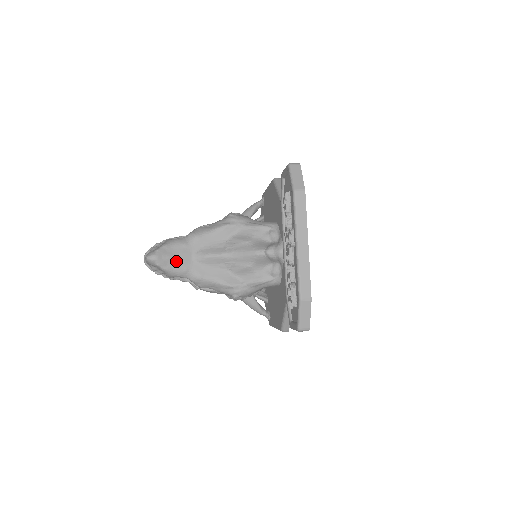
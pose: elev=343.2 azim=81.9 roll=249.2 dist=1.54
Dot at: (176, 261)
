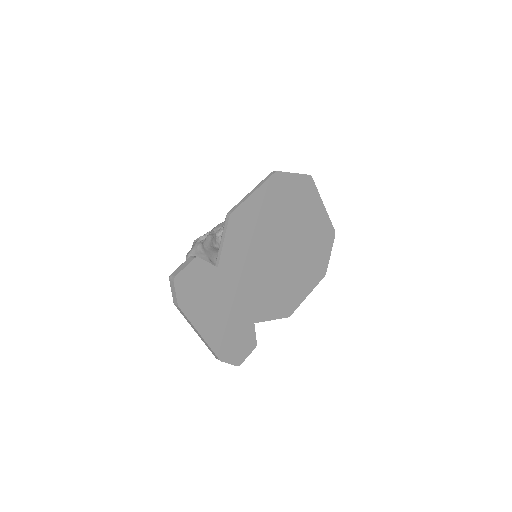
Dot at: occluded
